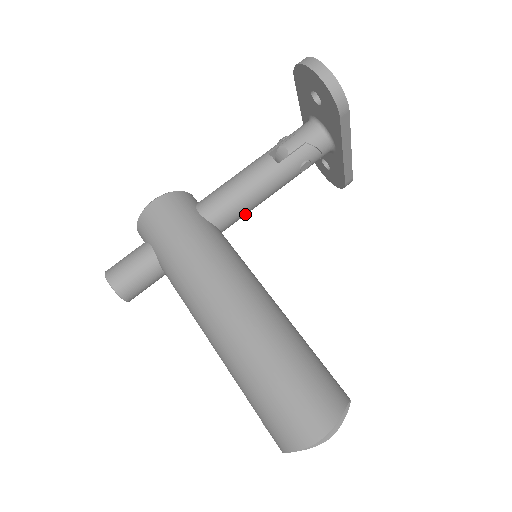
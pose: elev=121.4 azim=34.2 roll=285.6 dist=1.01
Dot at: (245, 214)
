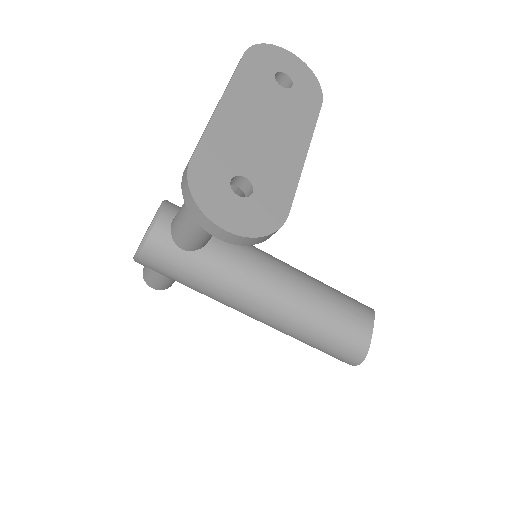
Dot at: occluded
